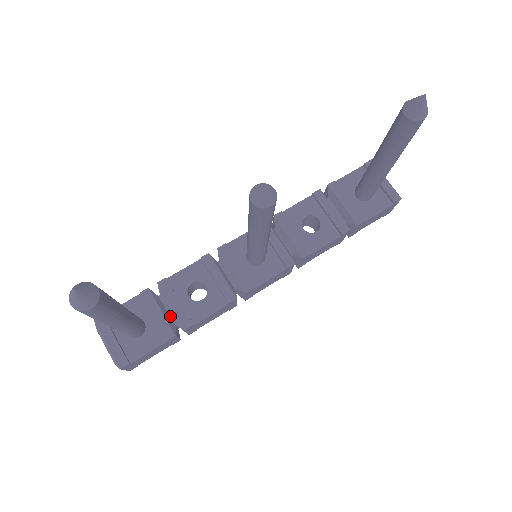
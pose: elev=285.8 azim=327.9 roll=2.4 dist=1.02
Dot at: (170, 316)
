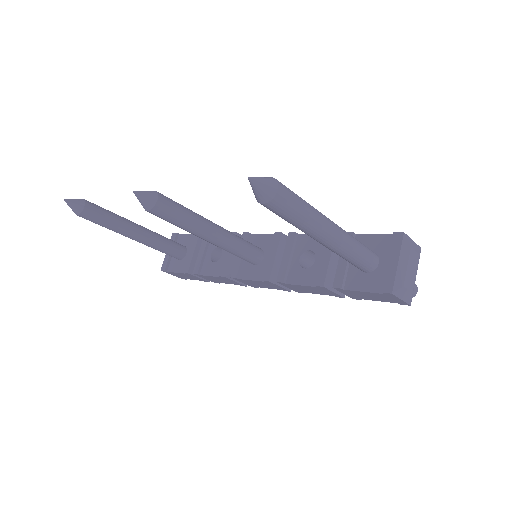
Dot at: occluded
